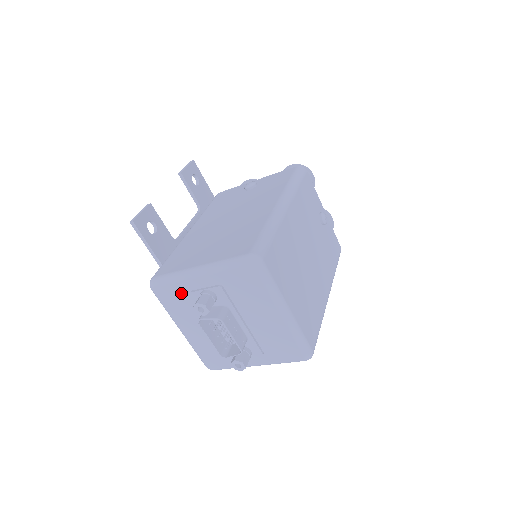
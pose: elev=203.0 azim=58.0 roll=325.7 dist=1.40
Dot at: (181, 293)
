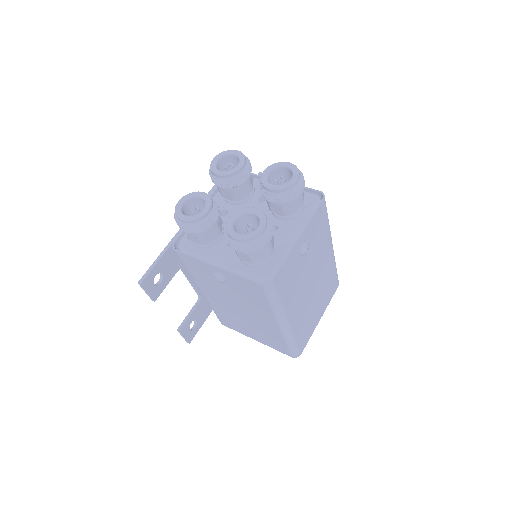
Dot at: occluded
